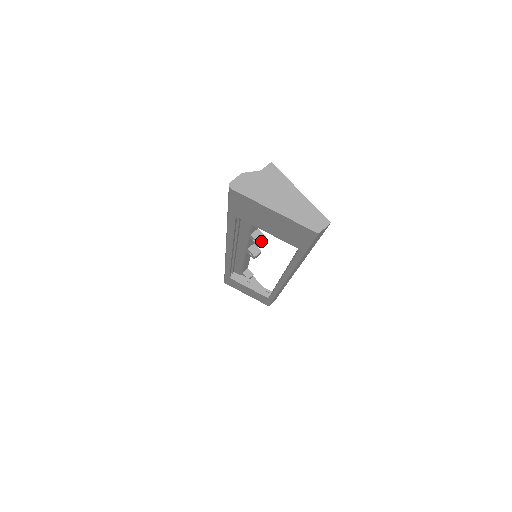
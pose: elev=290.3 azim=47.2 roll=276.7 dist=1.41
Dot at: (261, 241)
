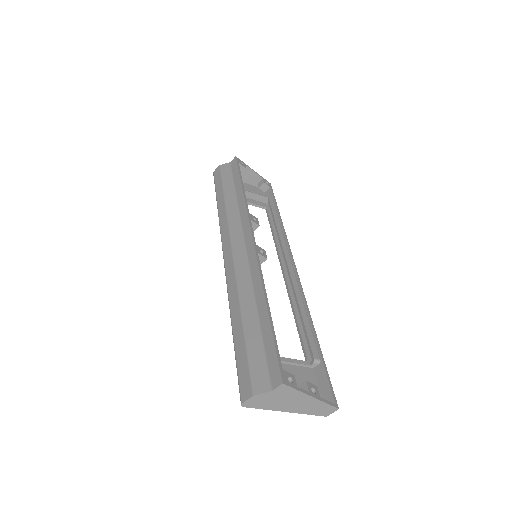
Dot at: (262, 262)
